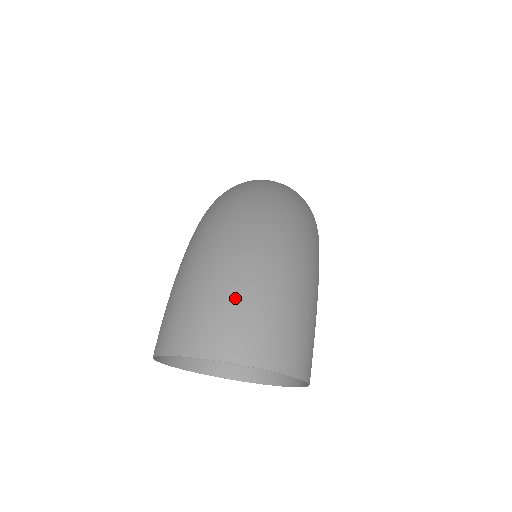
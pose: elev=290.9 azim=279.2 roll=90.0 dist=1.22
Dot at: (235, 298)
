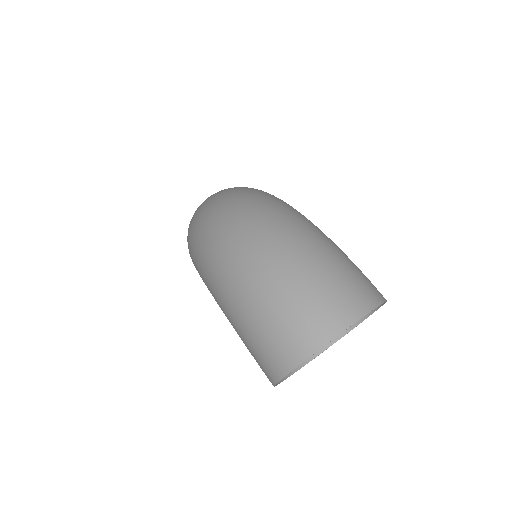
Dot at: (297, 293)
